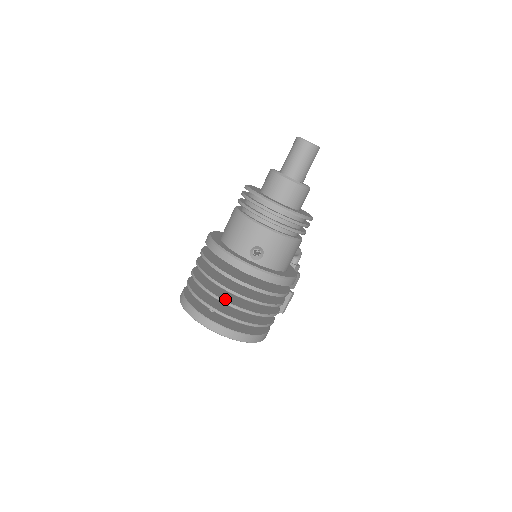
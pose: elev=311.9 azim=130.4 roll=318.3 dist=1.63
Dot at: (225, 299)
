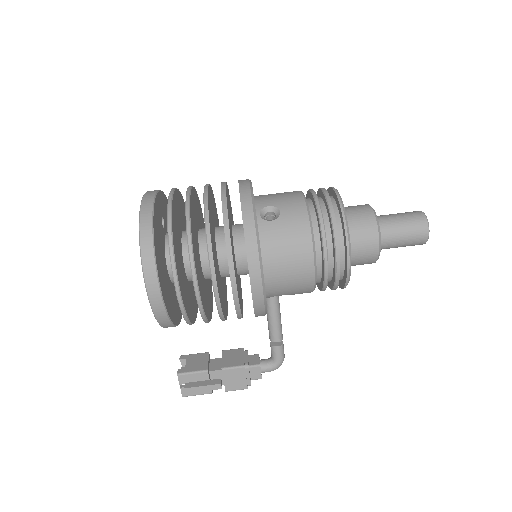
Dot at: (191, 205)
